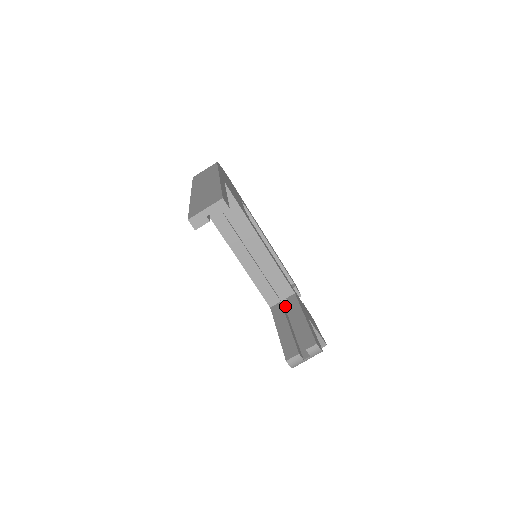
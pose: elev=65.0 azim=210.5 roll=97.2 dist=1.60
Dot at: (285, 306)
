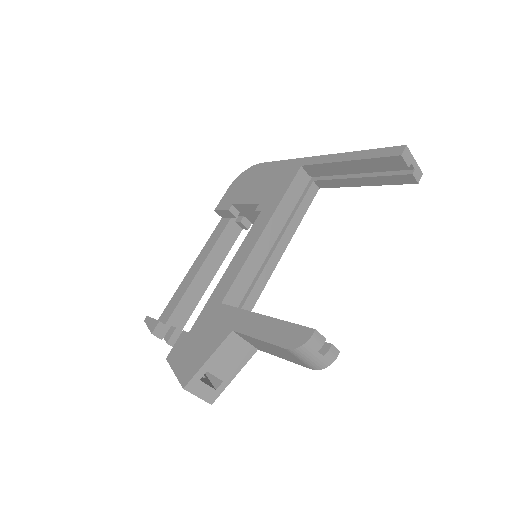
Dot at: occluded
